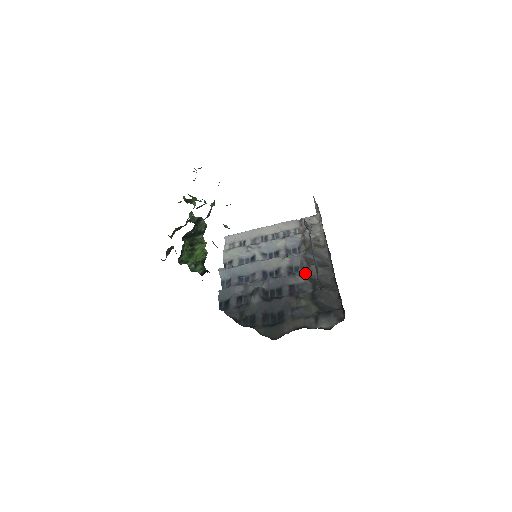
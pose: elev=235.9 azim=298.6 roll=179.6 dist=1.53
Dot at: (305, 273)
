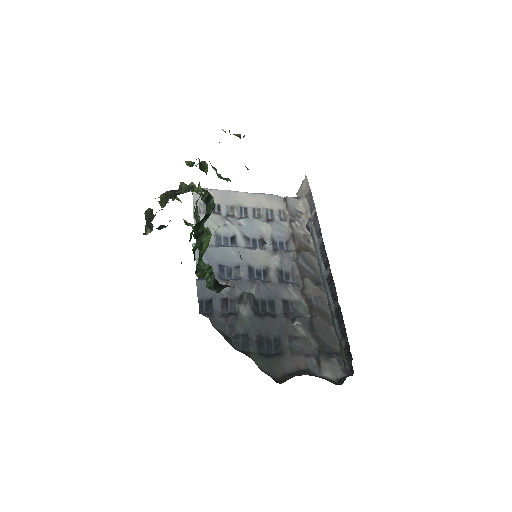
Dot at: (299, 287)
